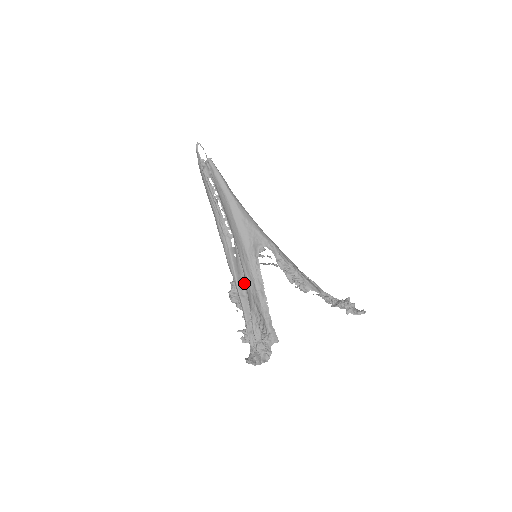
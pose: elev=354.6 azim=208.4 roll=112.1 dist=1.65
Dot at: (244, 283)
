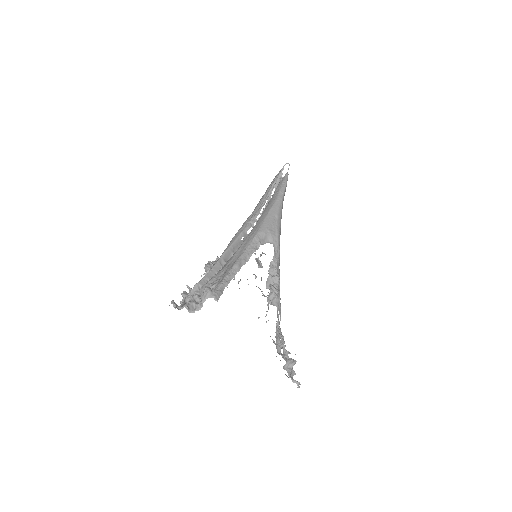
Dot at: occluded
